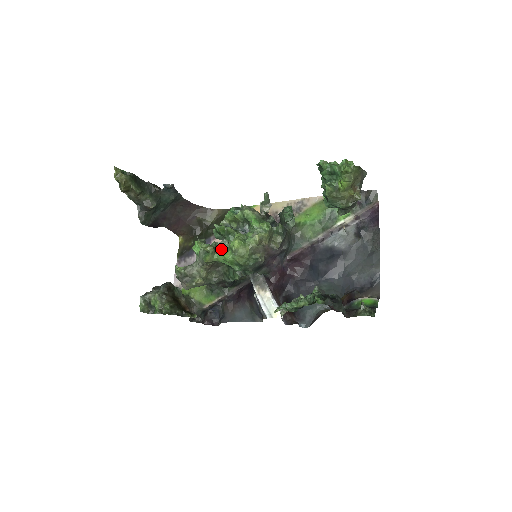
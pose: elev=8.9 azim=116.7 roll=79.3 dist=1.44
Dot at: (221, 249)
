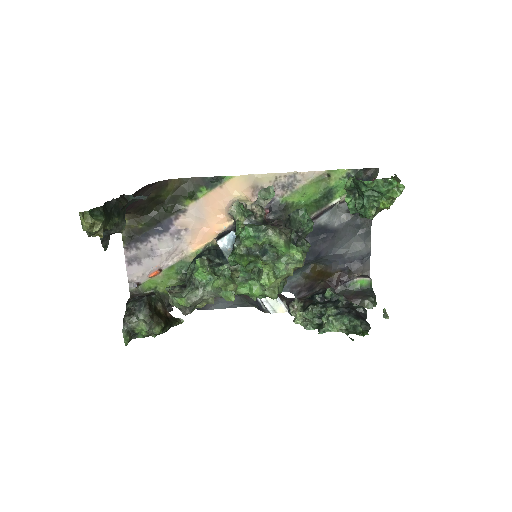
Dot at: (232, 271)
